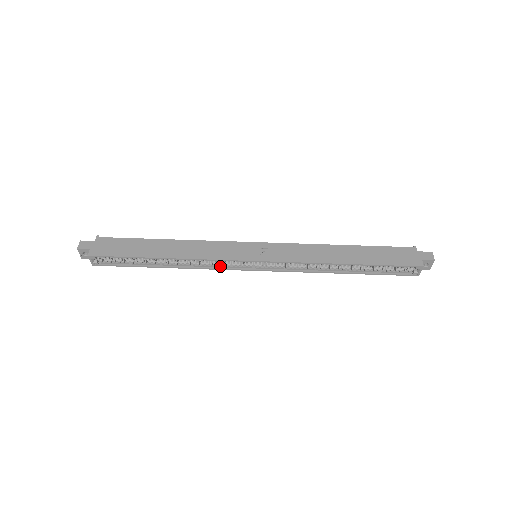
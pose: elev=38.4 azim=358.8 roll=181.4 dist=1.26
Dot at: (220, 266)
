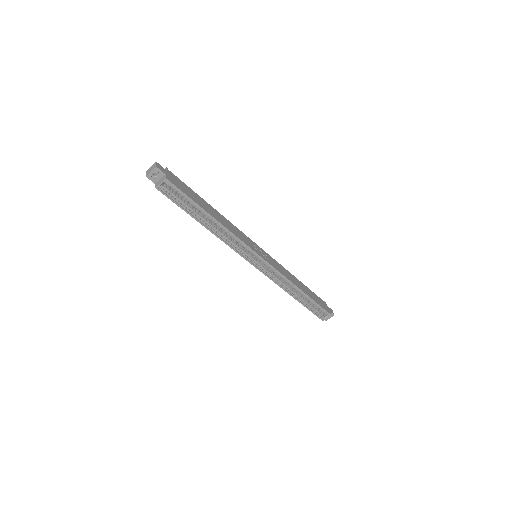
Dot at: (237, 249)
